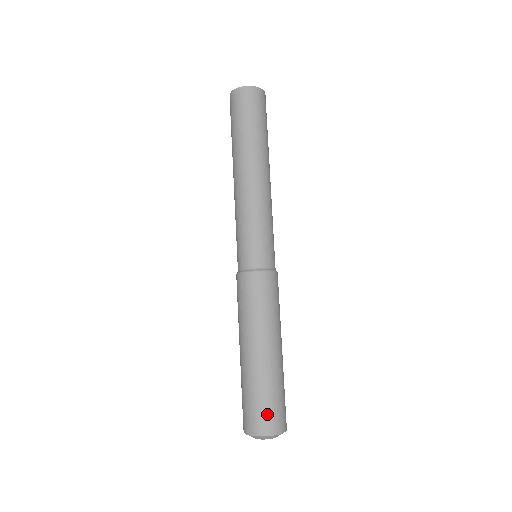
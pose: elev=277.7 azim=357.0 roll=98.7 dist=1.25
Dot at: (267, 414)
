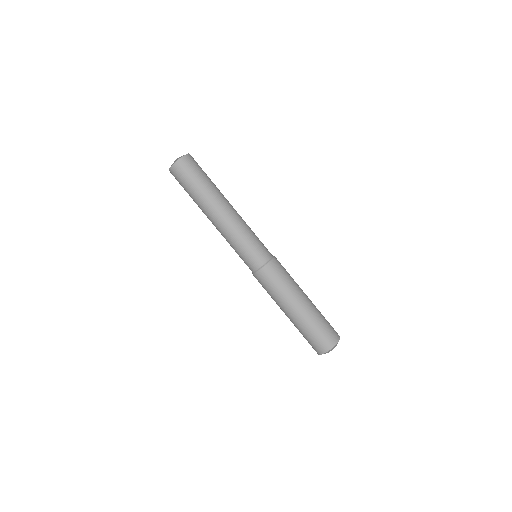
Dot at: (314, 344)
